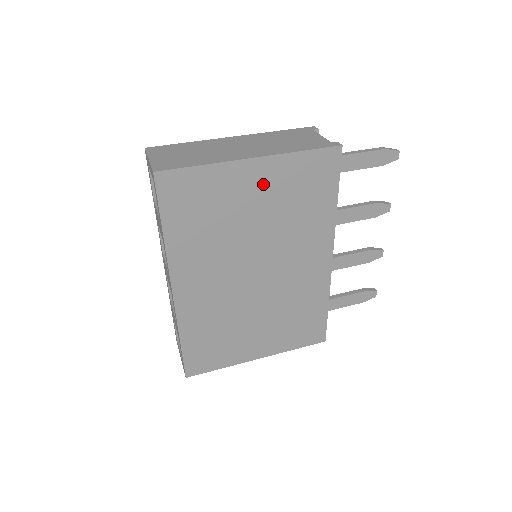
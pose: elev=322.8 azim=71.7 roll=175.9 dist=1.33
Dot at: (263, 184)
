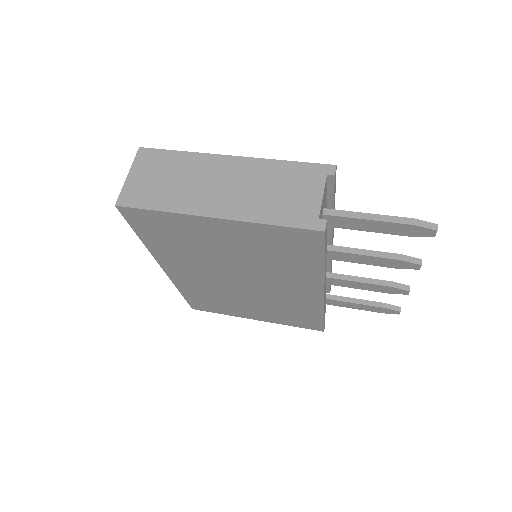
Dot at: (231, 235)
